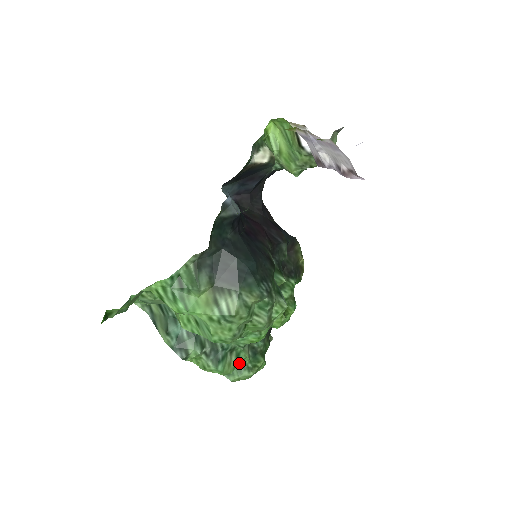
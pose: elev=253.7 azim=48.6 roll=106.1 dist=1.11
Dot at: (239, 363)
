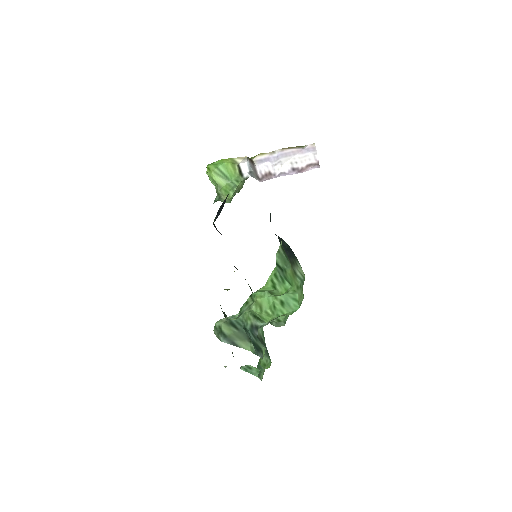
Dot at: (258, 363)
